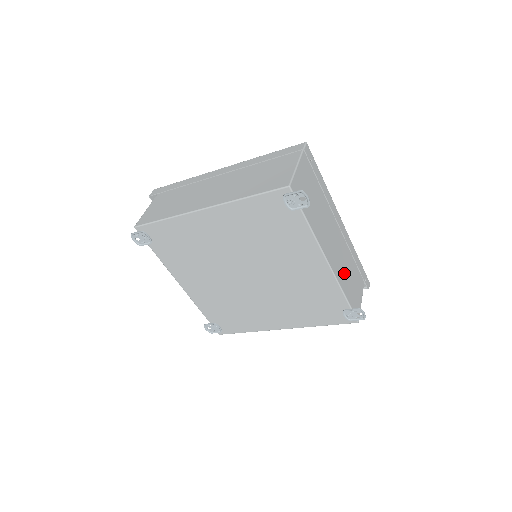
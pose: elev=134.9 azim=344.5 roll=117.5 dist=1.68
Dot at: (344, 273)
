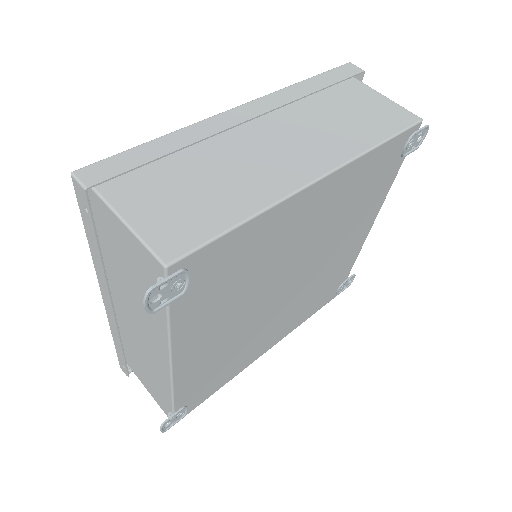
Dot at: occluded
